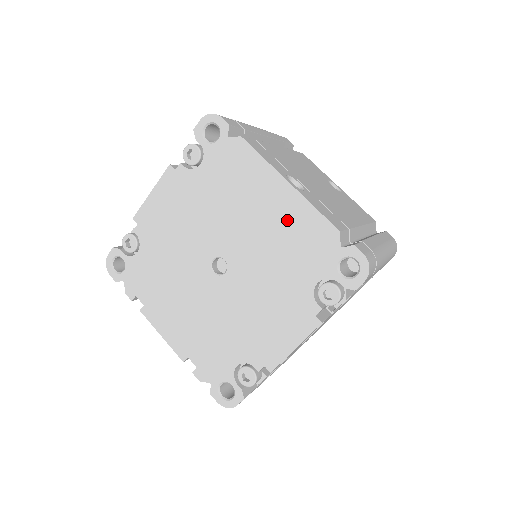
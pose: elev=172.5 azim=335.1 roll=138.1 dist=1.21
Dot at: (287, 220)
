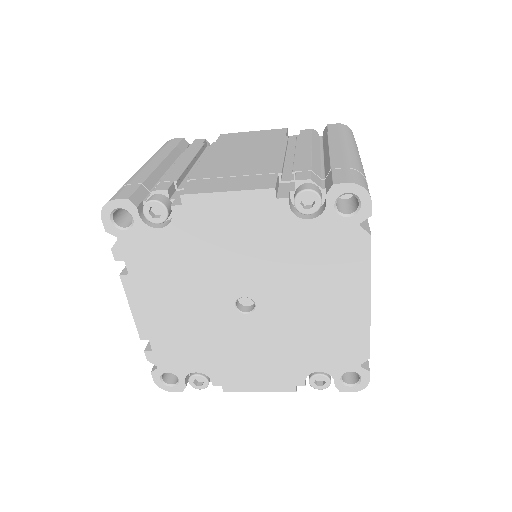
Dot at: (340, 323)
